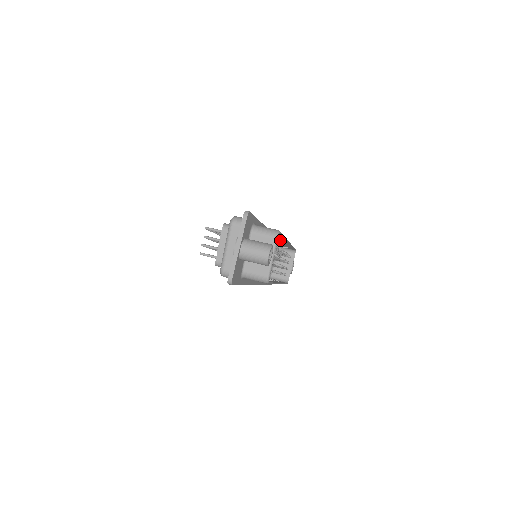
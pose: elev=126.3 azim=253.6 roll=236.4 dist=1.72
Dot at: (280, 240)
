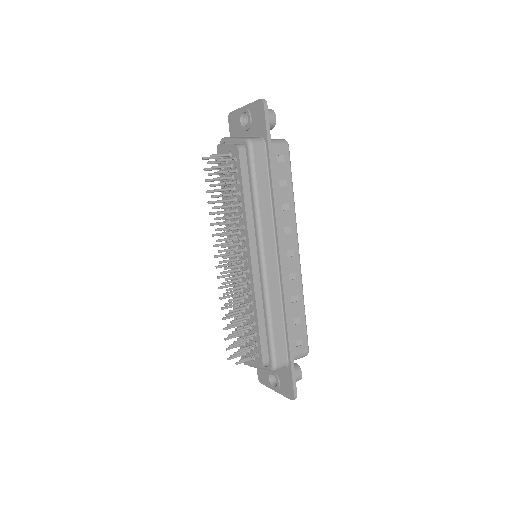
Dot at: occluded
